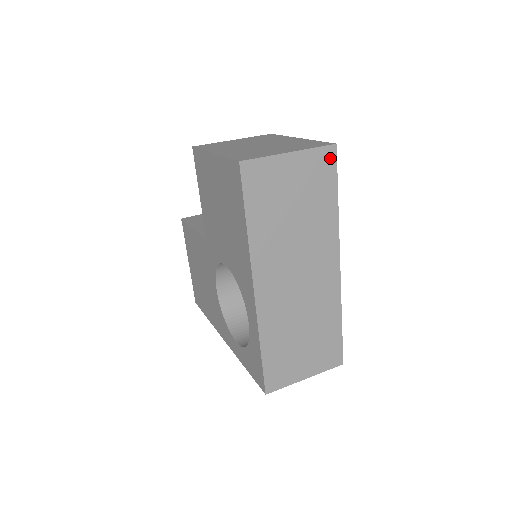
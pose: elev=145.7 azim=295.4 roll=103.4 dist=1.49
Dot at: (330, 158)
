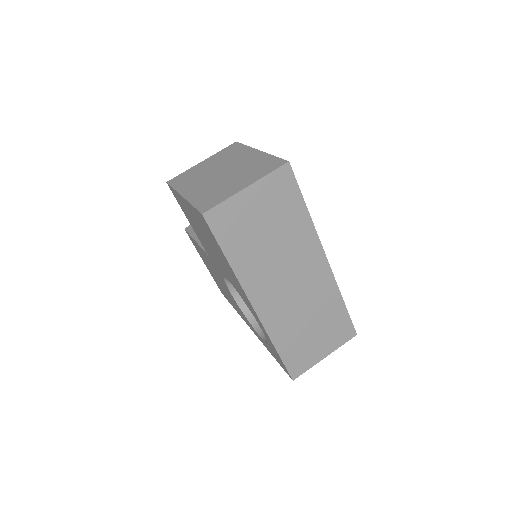
Dot at: (287, 176)
